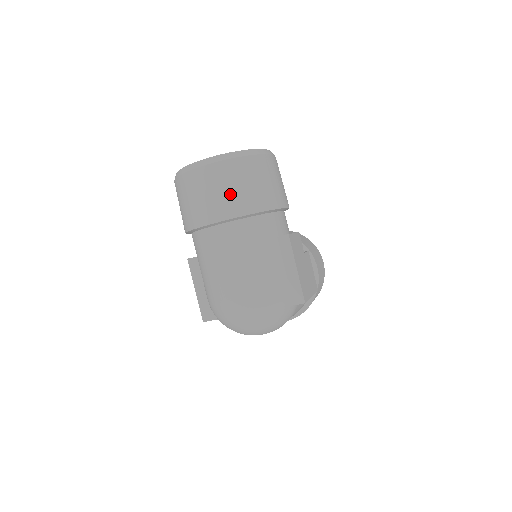
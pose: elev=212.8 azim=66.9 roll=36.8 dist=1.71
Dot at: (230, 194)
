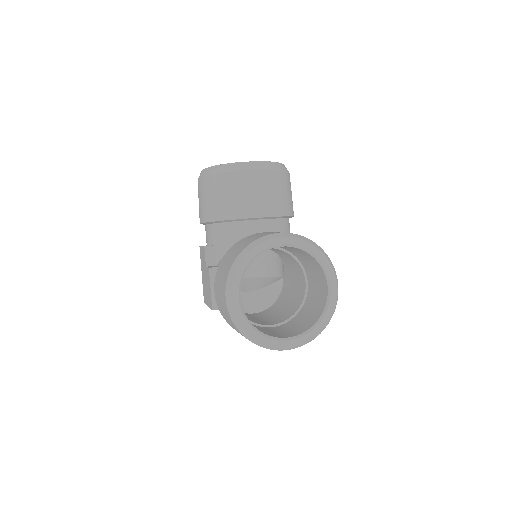
Dot at: occluded
